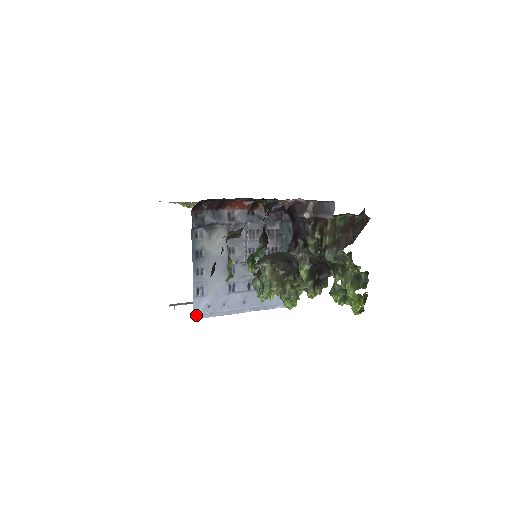
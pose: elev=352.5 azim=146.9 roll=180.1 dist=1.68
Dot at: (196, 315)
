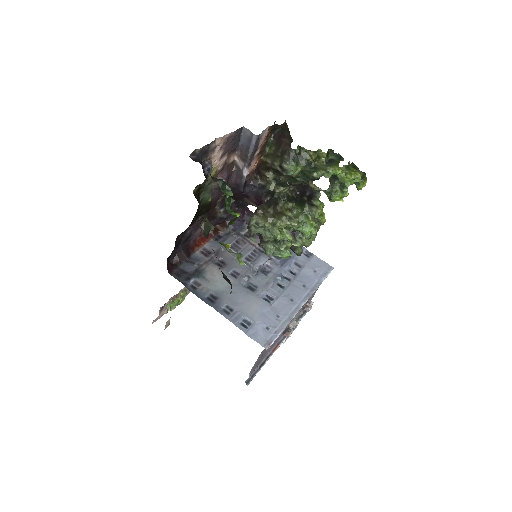
Dot at: (265, 345)
